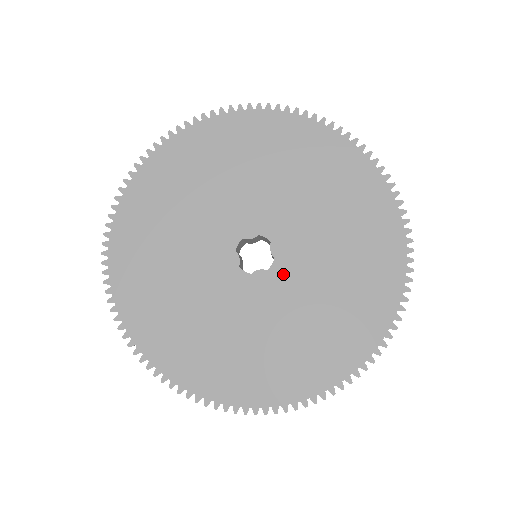
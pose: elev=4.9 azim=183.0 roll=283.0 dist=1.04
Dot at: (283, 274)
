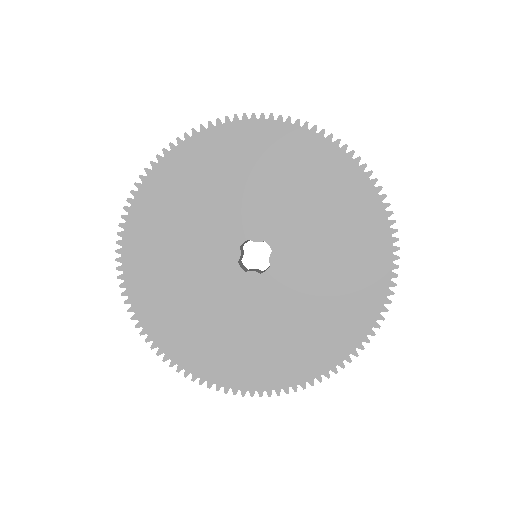
Dot at: (273, 282)
